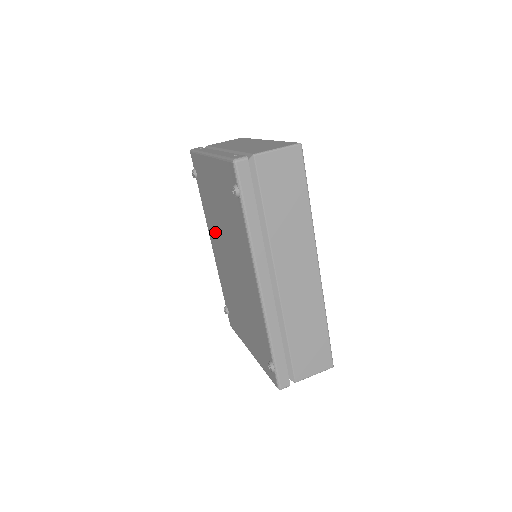
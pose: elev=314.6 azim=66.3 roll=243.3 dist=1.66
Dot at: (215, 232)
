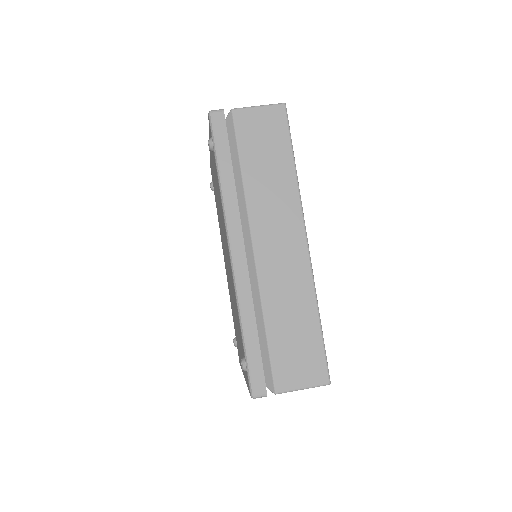
Dot at: occluded
